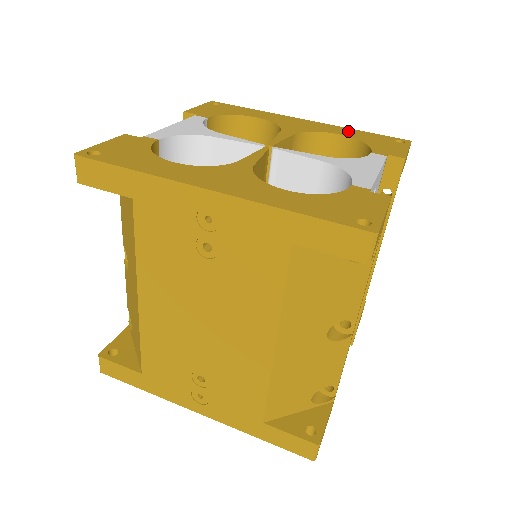
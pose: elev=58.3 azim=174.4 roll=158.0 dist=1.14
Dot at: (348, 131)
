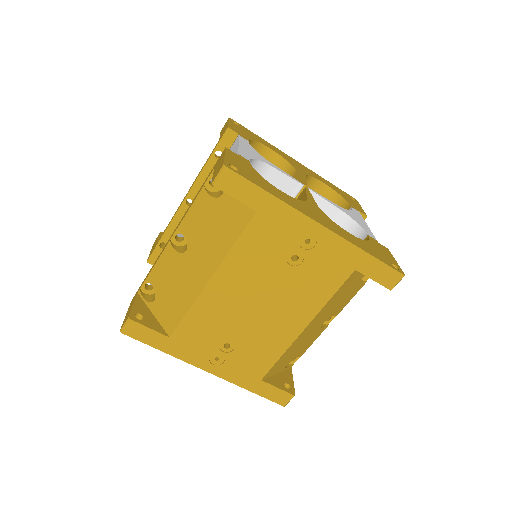
Dot at: (325, 181)
